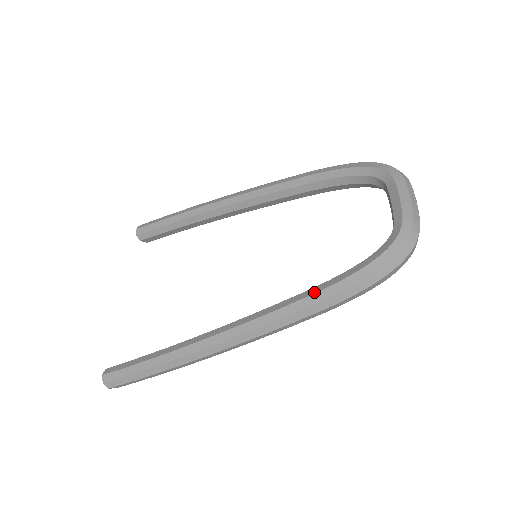
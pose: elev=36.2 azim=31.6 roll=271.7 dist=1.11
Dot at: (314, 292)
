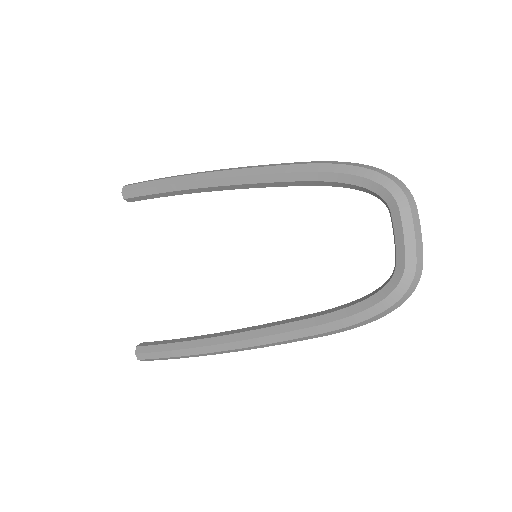
Dot at: (318, 324)
